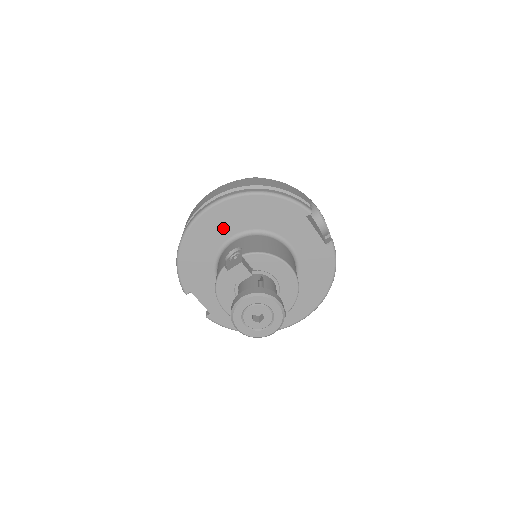
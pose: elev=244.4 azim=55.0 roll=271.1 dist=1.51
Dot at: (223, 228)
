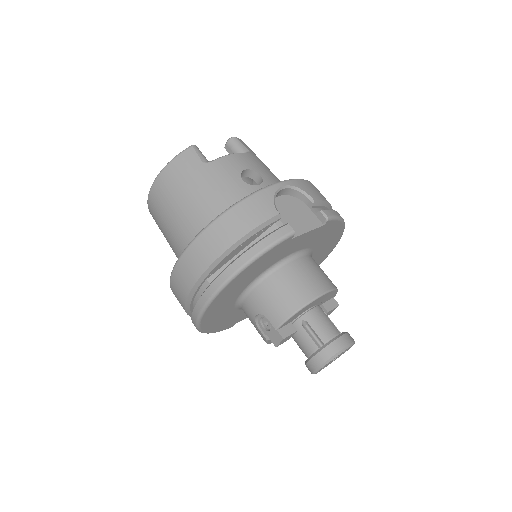
Dot at: (226, 304)
